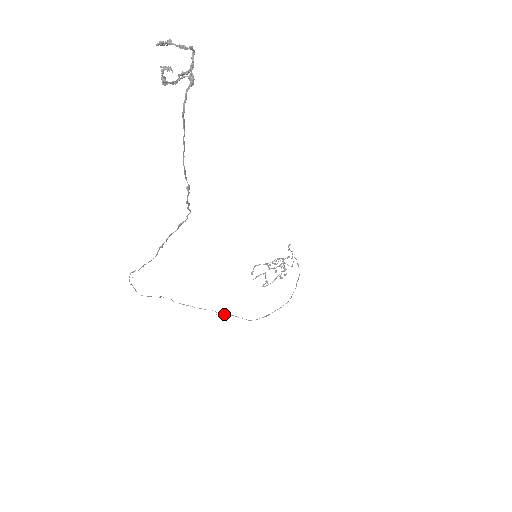
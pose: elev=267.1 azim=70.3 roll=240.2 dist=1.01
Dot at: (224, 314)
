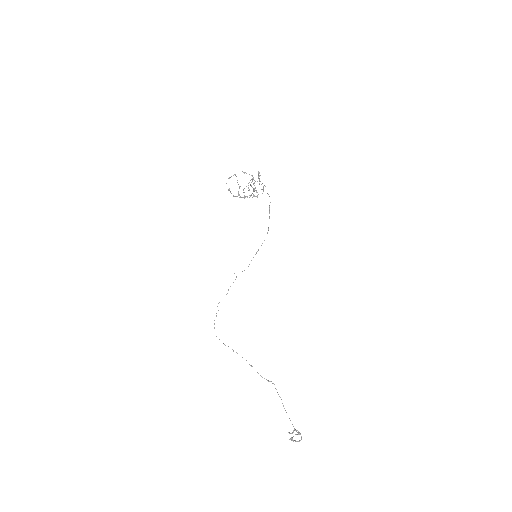
Dot at: occluded
